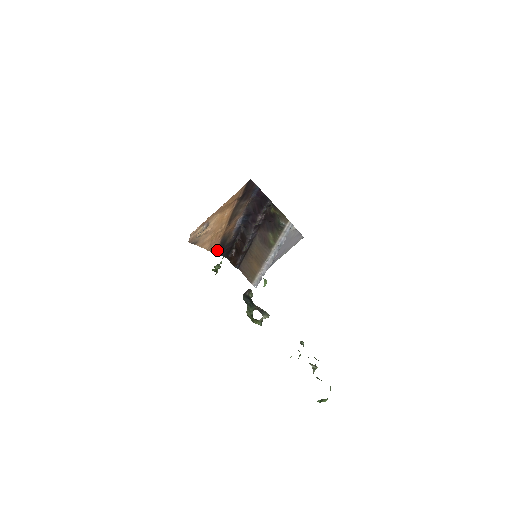
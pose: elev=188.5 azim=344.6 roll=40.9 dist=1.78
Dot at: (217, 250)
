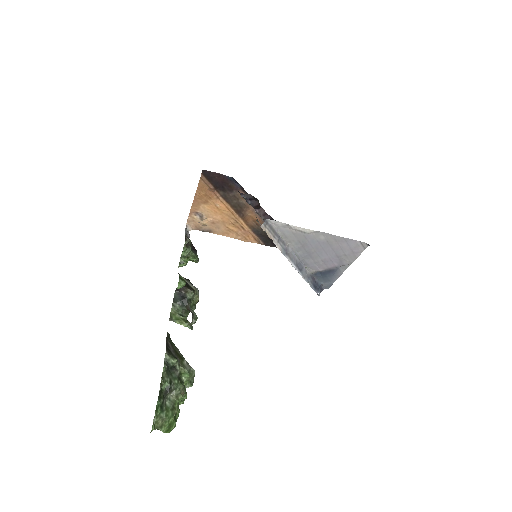
Dot at: (262, 242)
